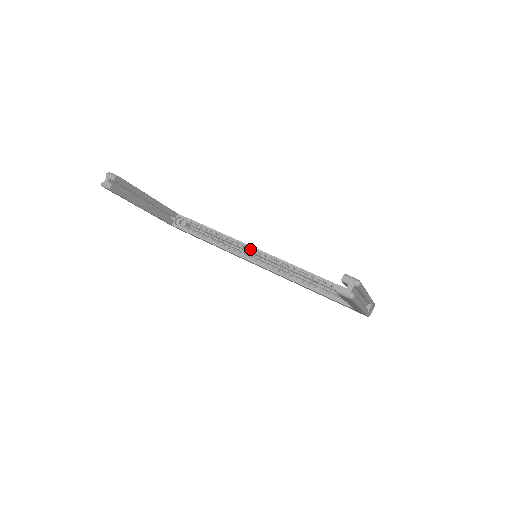
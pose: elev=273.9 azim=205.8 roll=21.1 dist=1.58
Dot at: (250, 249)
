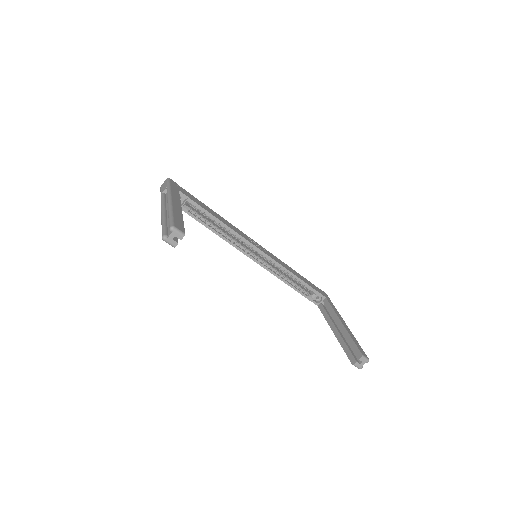
Dot at: (250, 245)
